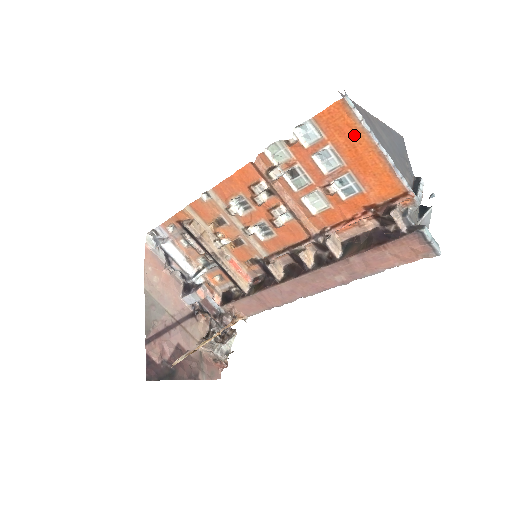
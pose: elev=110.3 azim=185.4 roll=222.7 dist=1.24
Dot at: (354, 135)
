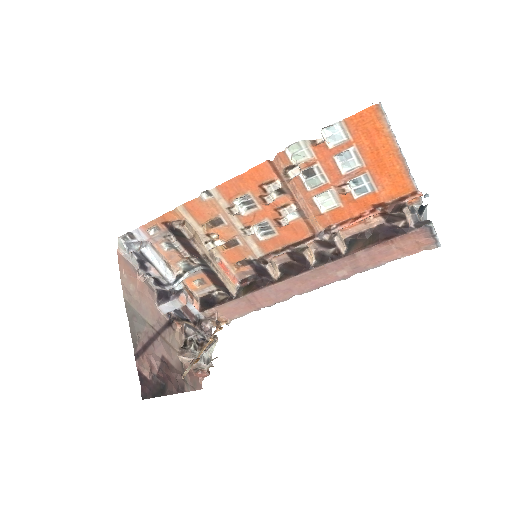
Dot at: (379, 138)
